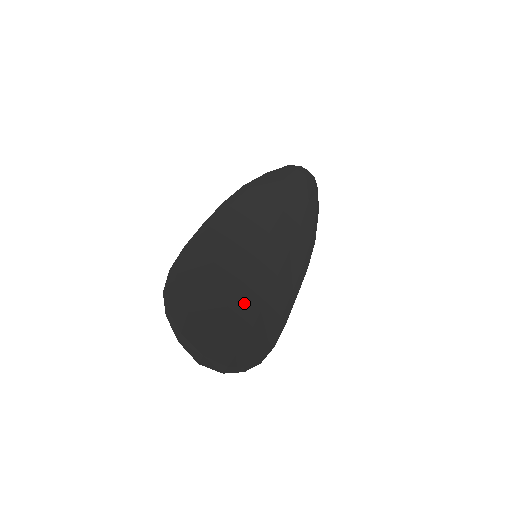
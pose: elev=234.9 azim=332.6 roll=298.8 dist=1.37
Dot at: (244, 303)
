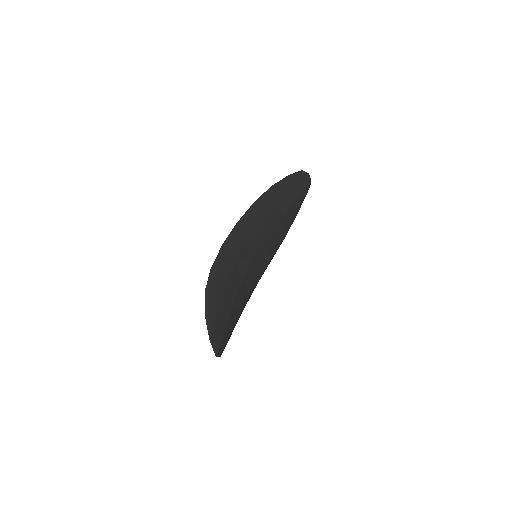
Dot at: (239, 297)
